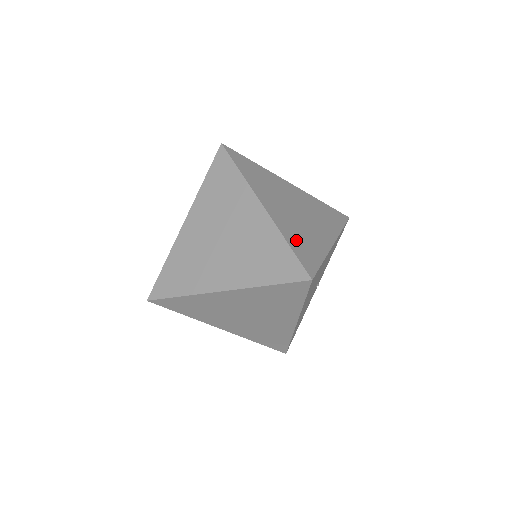
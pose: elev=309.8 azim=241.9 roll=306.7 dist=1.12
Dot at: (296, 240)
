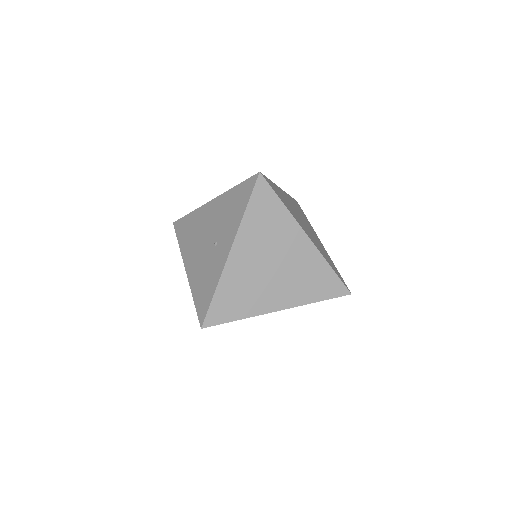
Dot at: (328, 260)
